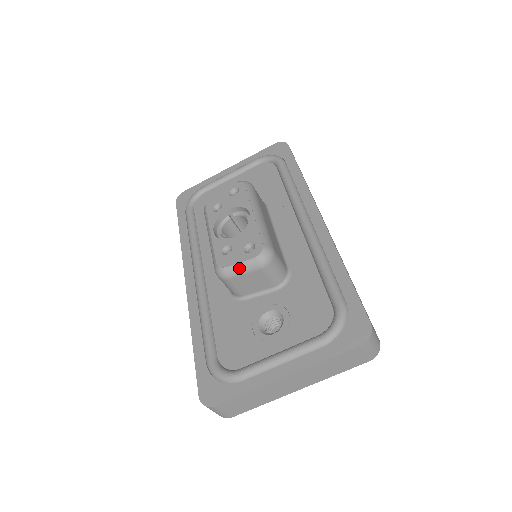
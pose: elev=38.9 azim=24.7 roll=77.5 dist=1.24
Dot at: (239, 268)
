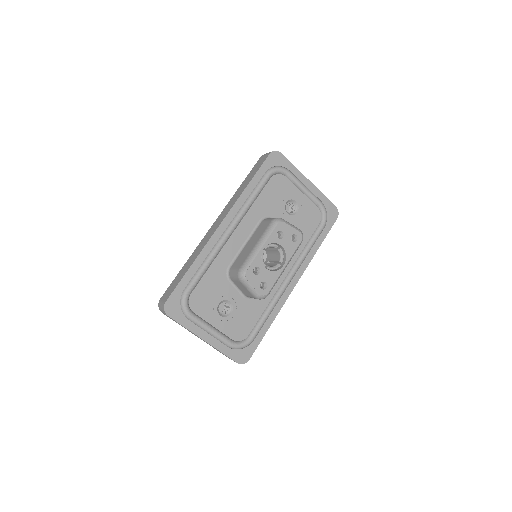
Dot at: (250, 287)
